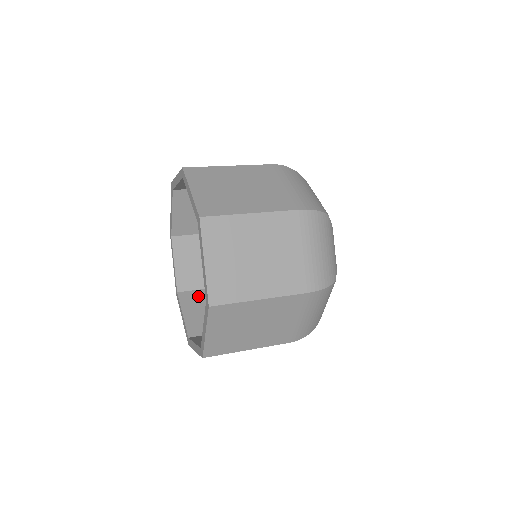
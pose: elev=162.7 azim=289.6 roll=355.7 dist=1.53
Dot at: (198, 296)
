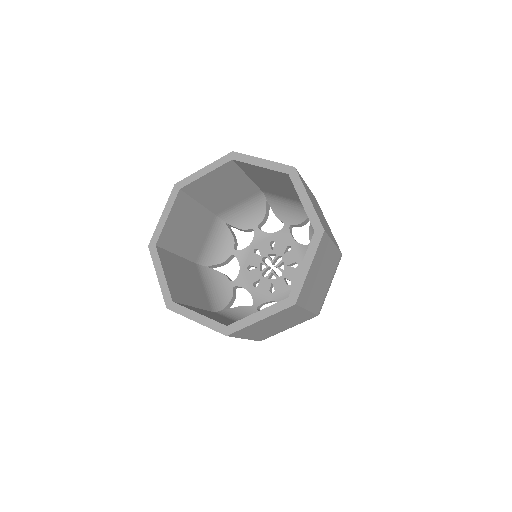
Dot at: (170, 258)
